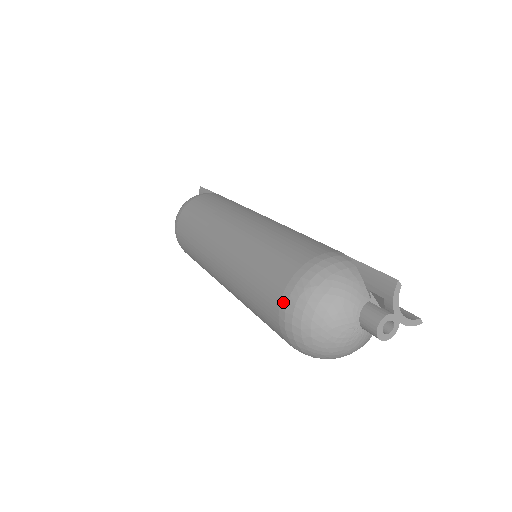
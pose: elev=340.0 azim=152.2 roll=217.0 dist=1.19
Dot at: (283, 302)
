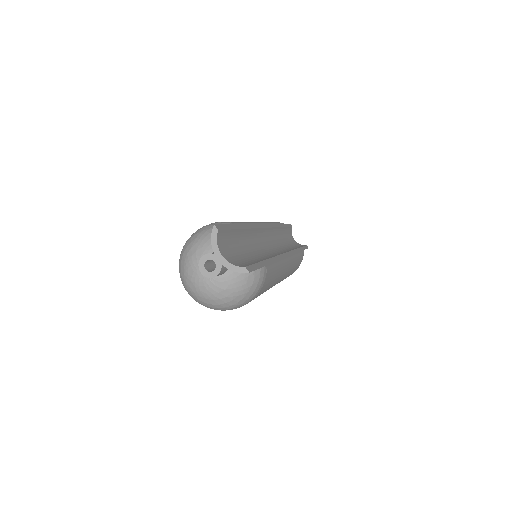
Dot at: occluded
